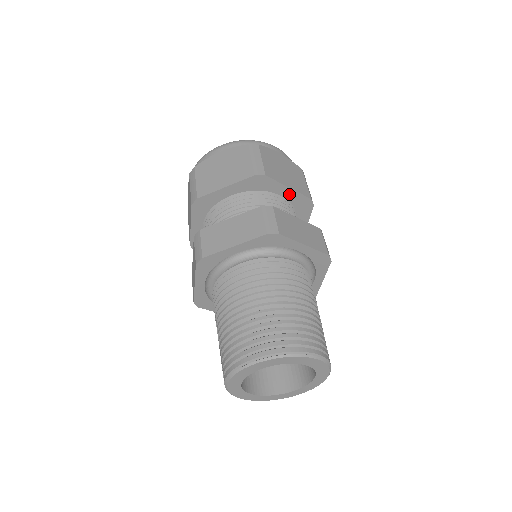
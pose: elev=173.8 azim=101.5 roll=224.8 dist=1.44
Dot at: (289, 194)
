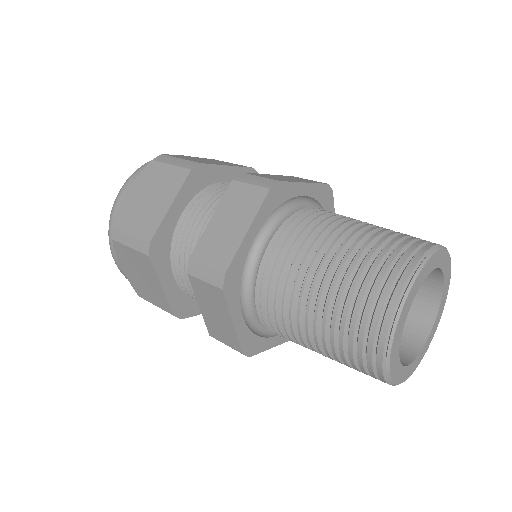
Dot at: (233, 175)
